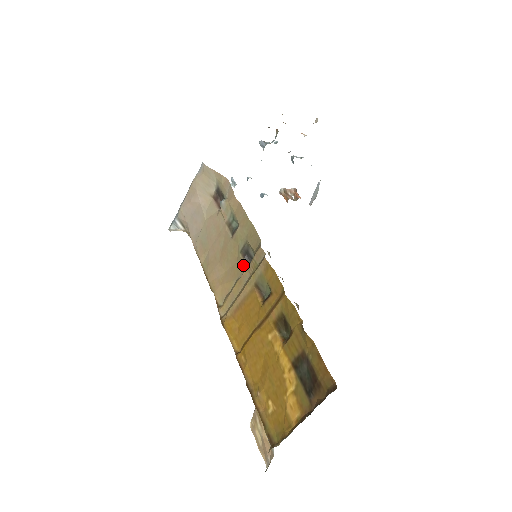
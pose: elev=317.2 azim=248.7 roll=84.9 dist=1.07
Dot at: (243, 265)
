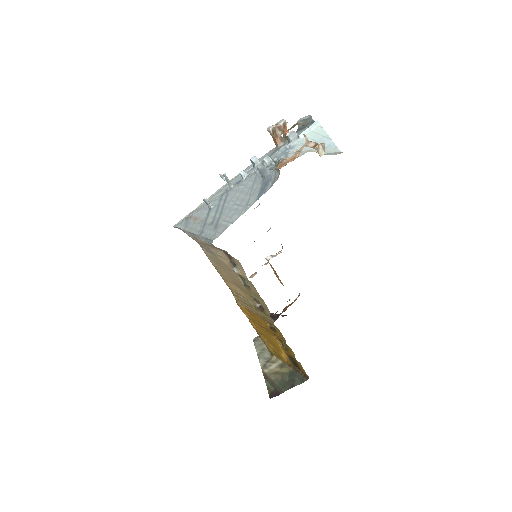
Dot at: (254, 302)
